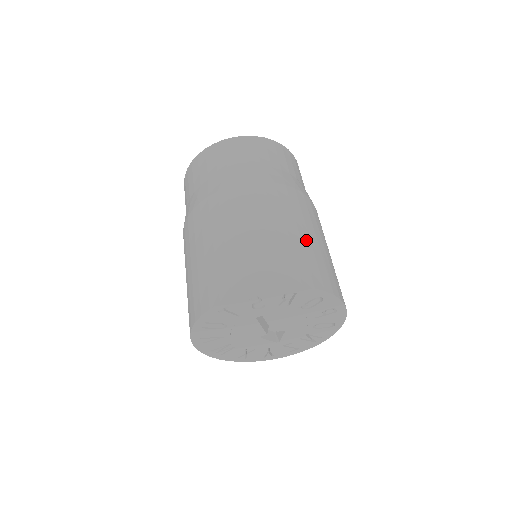
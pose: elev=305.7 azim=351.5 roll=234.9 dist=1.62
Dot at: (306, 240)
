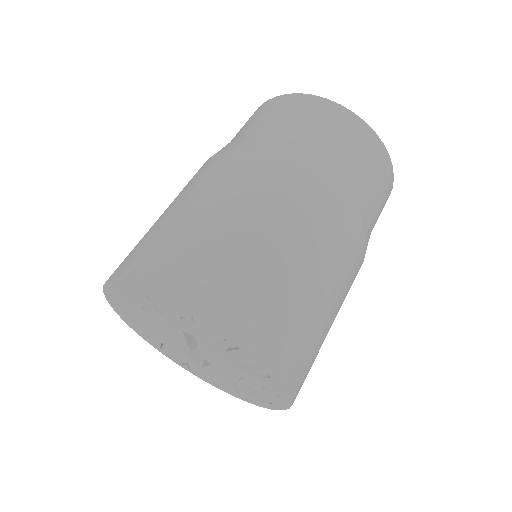
Dot at: (311, 293)
